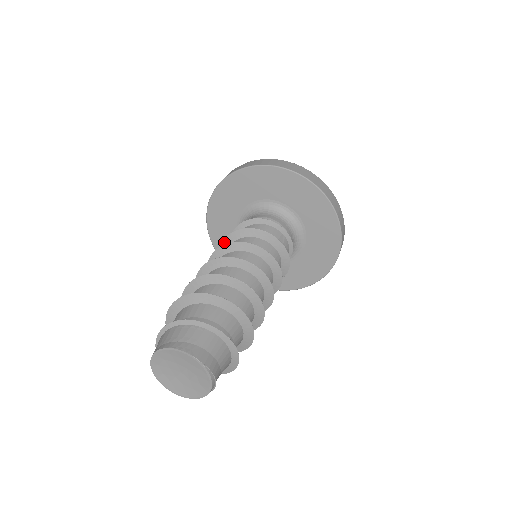
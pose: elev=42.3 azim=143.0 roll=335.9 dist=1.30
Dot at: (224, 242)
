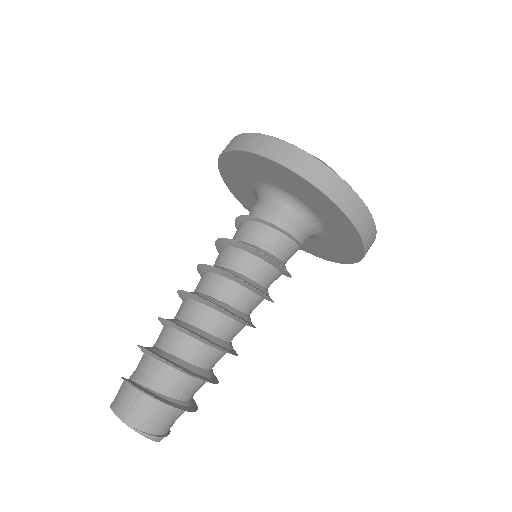
Dot at: (217, 248)
